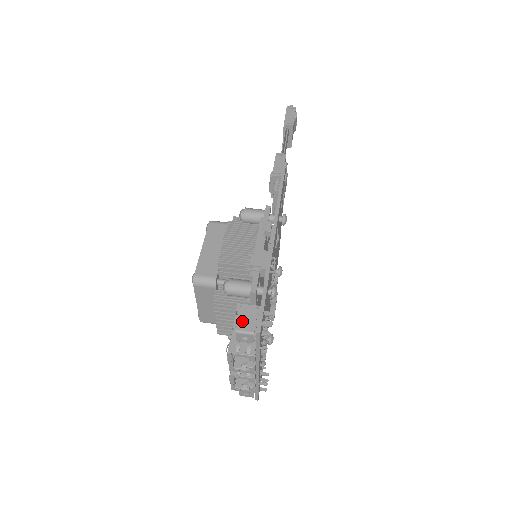
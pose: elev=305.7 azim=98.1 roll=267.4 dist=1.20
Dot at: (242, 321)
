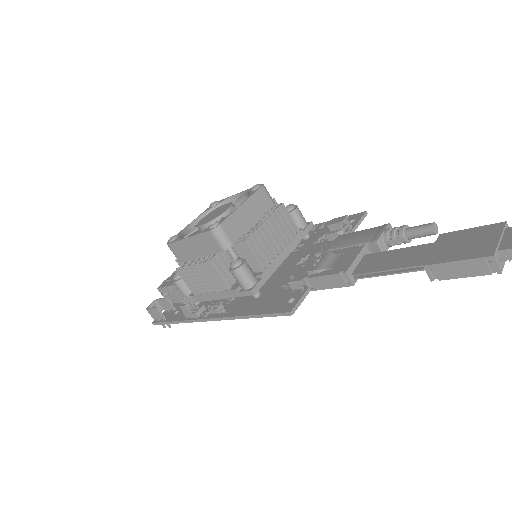
Dot at: (151, 311)
